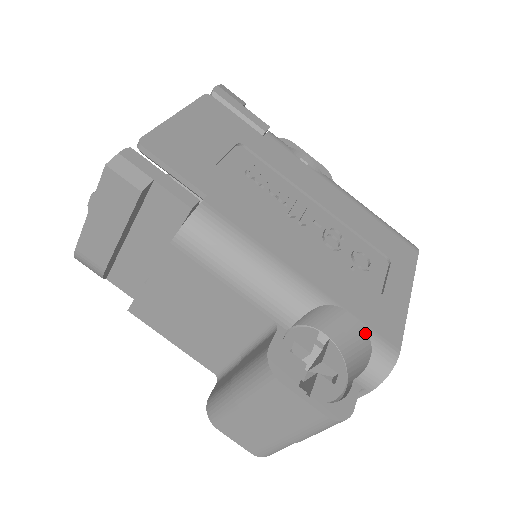
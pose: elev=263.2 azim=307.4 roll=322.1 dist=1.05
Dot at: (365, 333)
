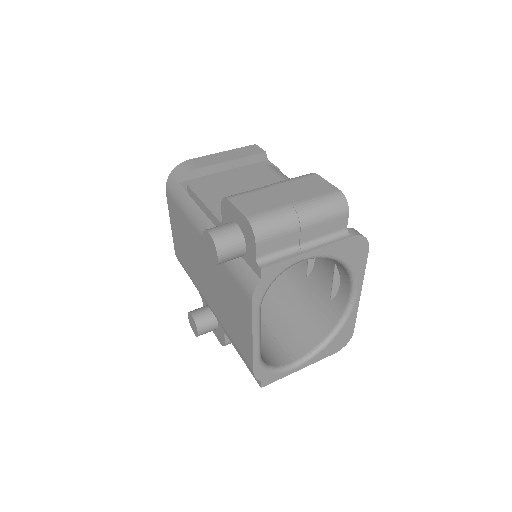
Dot at: occluded
